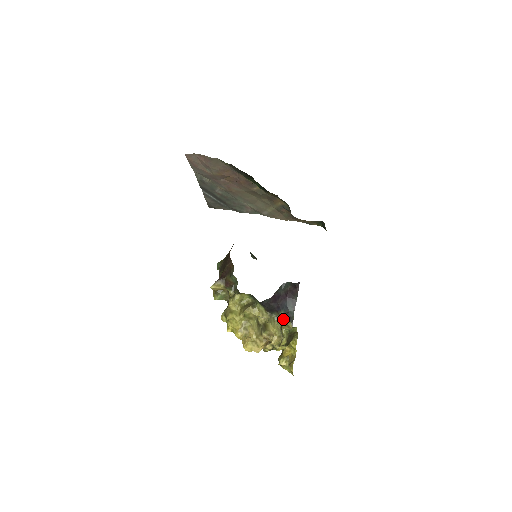
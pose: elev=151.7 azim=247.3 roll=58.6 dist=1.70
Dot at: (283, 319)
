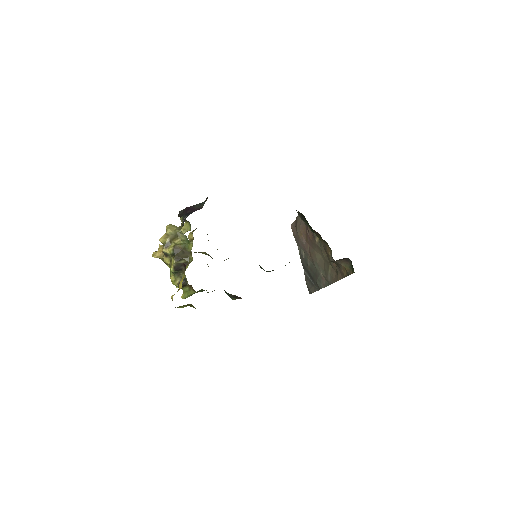
Dot at: occluded
